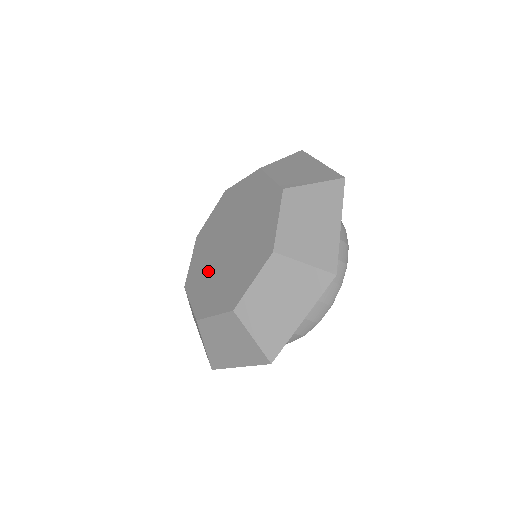
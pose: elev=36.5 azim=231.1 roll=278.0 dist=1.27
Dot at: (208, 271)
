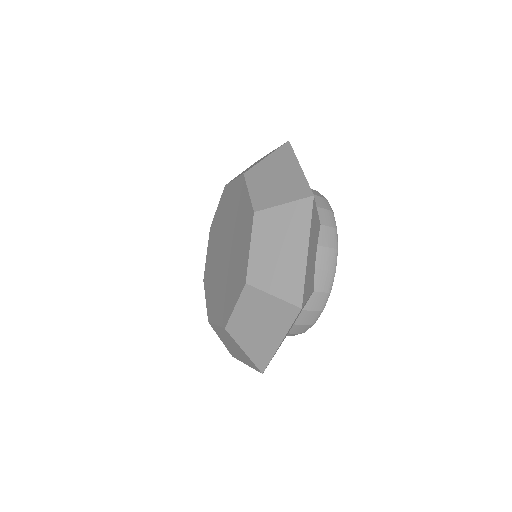
Dot at: (214, 274)
